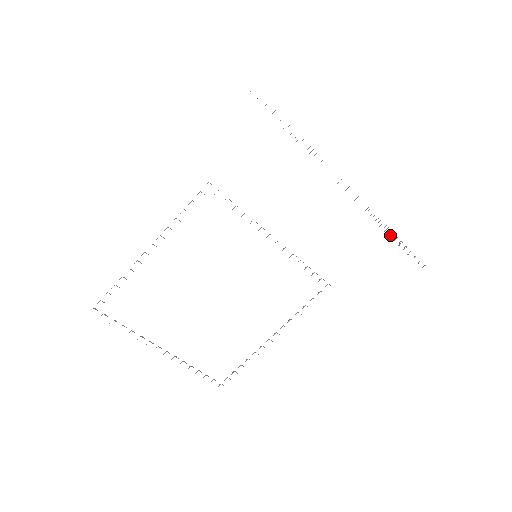
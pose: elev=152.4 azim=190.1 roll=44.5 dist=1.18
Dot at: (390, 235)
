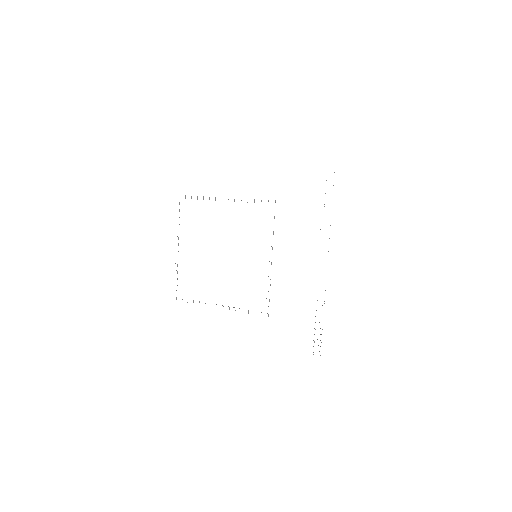
Dot at: occluded
